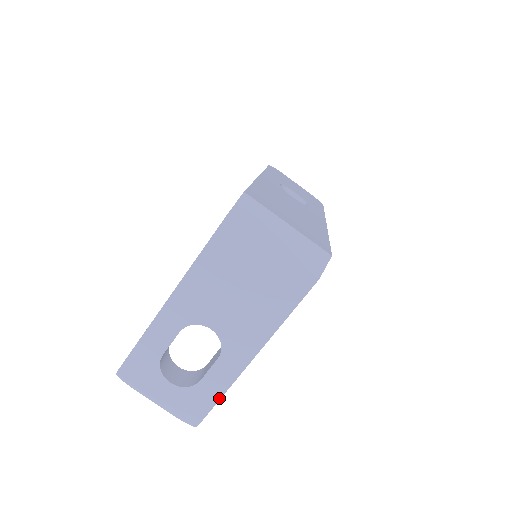
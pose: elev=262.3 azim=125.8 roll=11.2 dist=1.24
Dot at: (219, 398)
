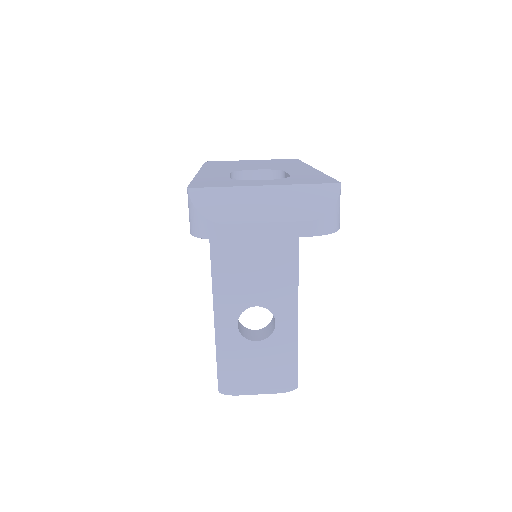
Dot at: (325, 175)
